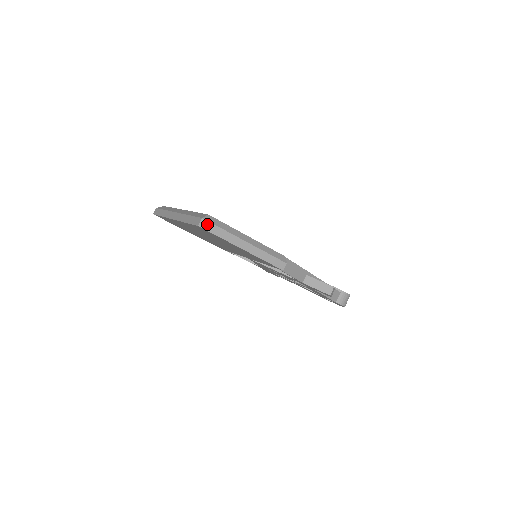
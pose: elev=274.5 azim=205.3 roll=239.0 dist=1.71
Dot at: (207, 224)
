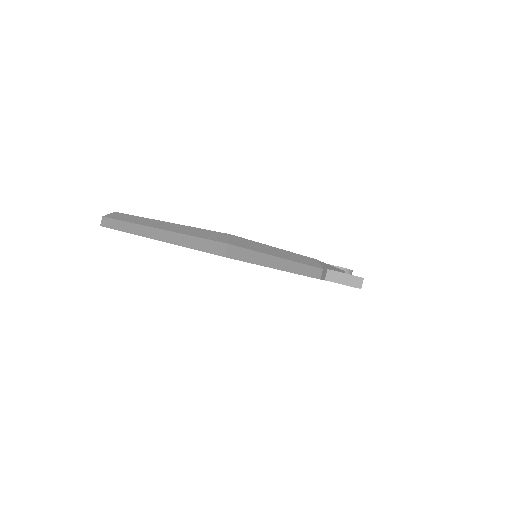
Dot at: (235, 250)
